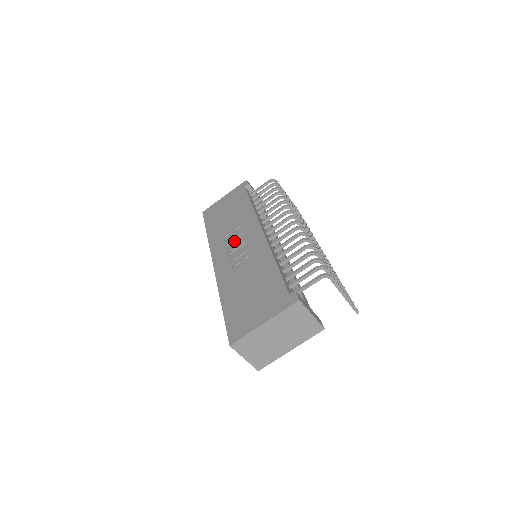
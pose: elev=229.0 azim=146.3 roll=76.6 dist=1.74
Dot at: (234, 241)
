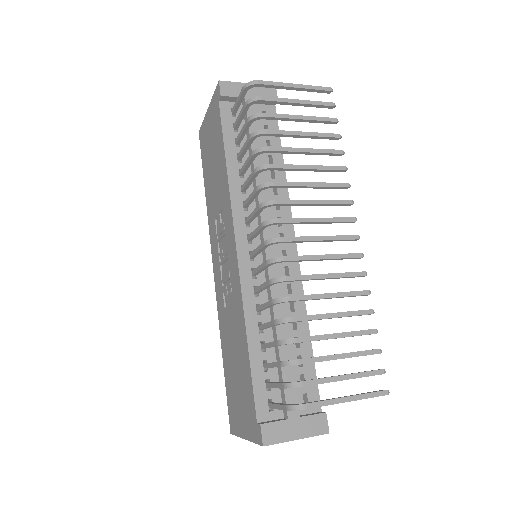
Dot at: (221, 239)
